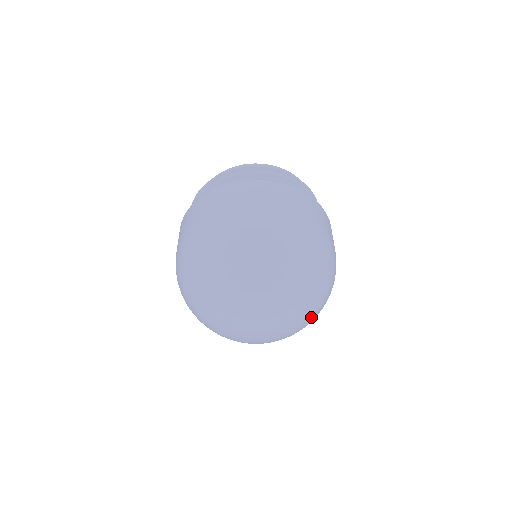
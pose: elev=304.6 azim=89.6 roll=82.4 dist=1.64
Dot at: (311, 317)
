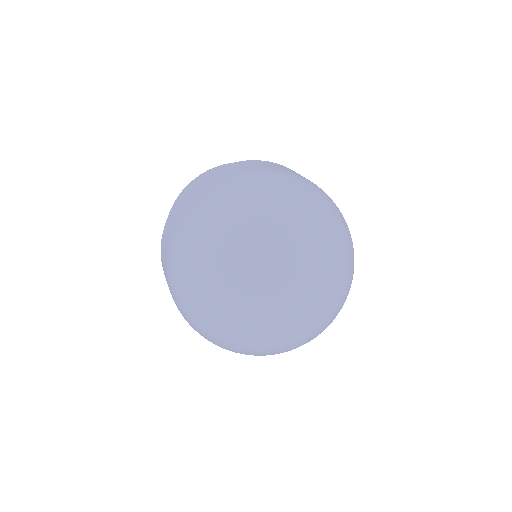
Dot at: (347, 277)
